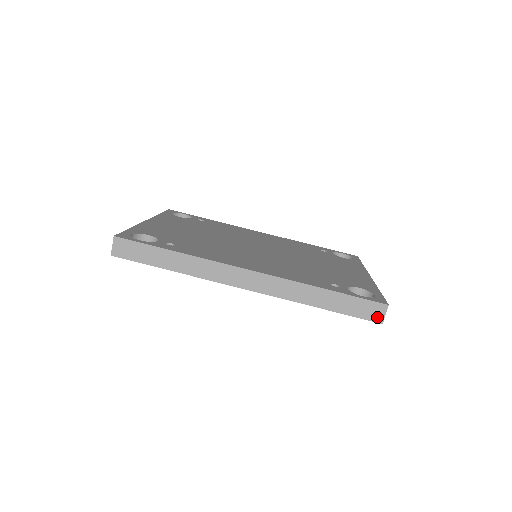
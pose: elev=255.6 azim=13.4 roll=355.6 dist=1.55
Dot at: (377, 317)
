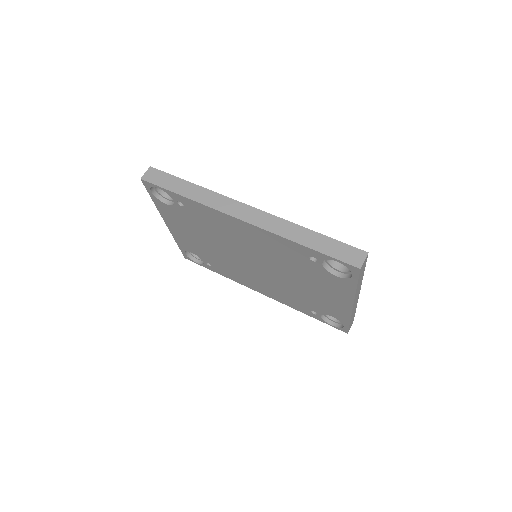
Dot at: (356, 262)
